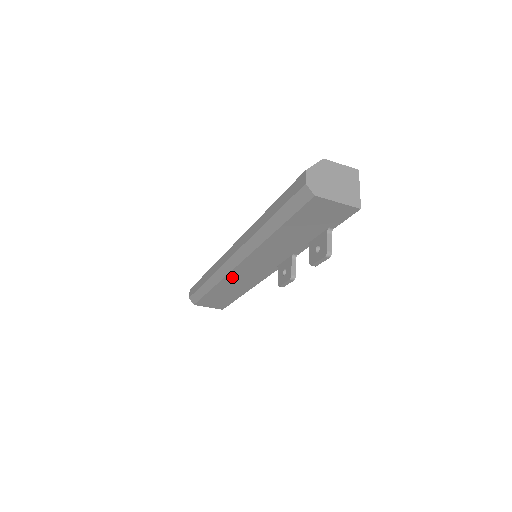
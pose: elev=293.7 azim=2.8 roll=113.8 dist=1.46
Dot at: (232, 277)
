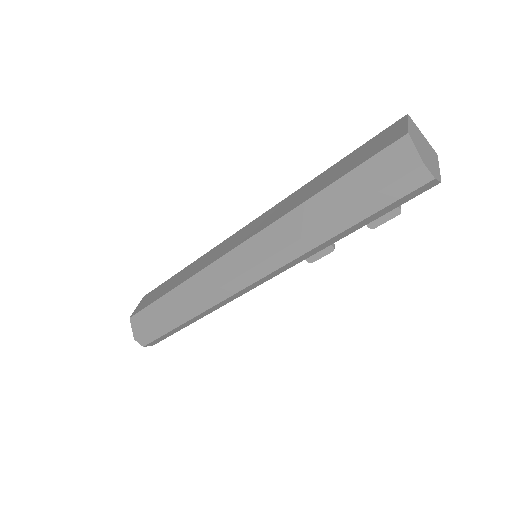
Dot at: occluded
